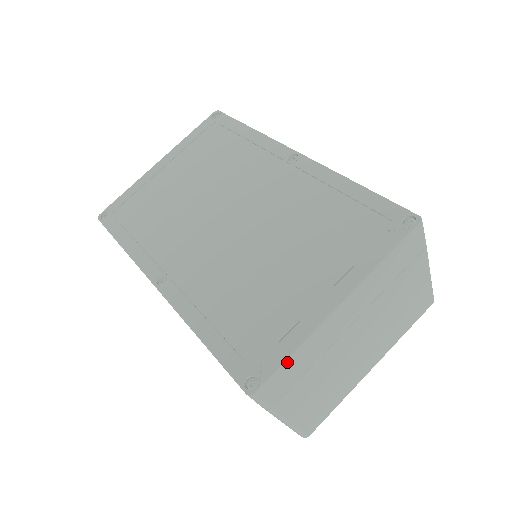
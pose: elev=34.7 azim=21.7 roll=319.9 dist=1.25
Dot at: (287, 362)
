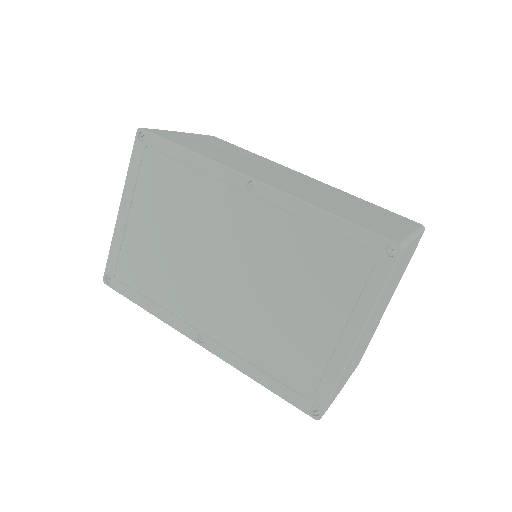
Dot at: (334, 391)
